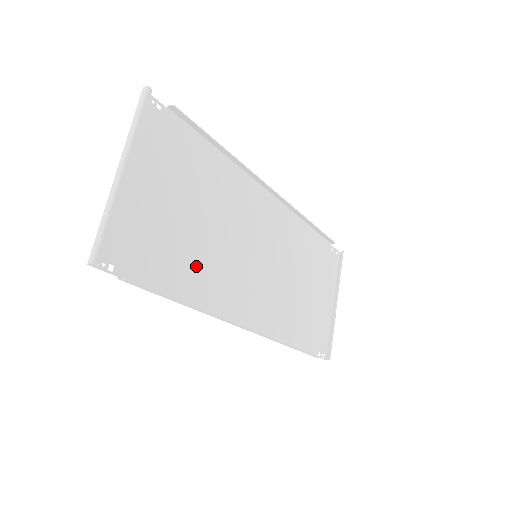
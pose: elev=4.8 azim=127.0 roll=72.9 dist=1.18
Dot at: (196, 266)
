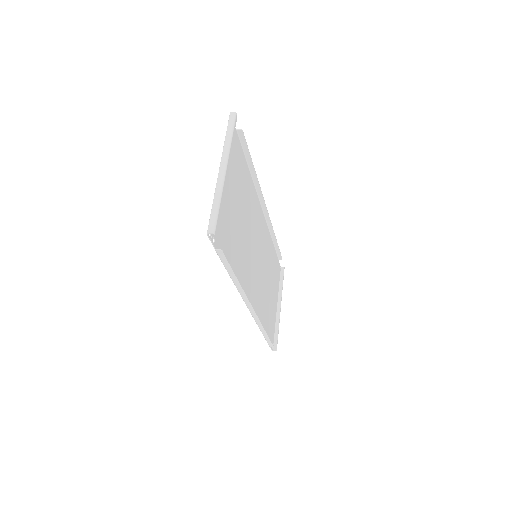
Dot at: (238, 253)
